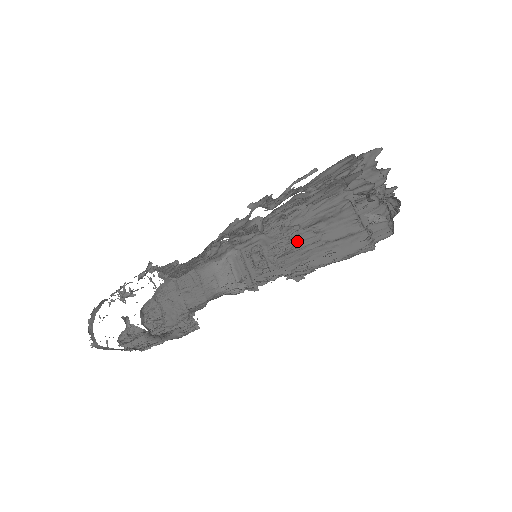
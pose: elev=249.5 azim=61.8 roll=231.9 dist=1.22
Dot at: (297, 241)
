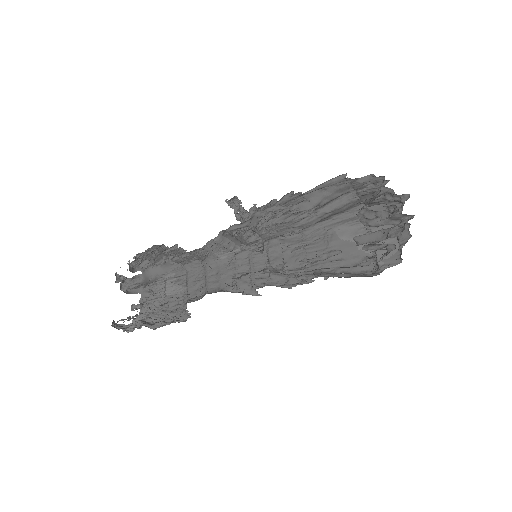
Dot at: (311, 280)
